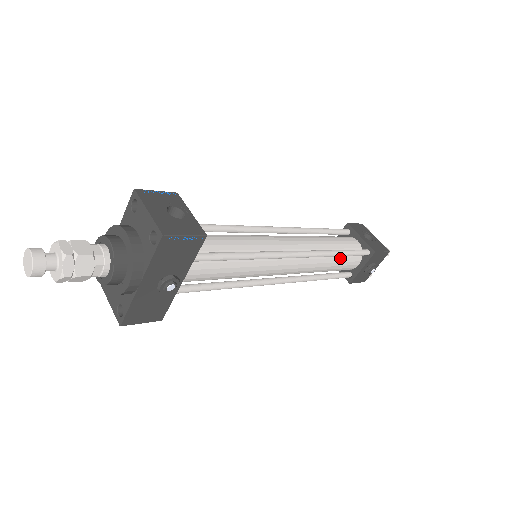
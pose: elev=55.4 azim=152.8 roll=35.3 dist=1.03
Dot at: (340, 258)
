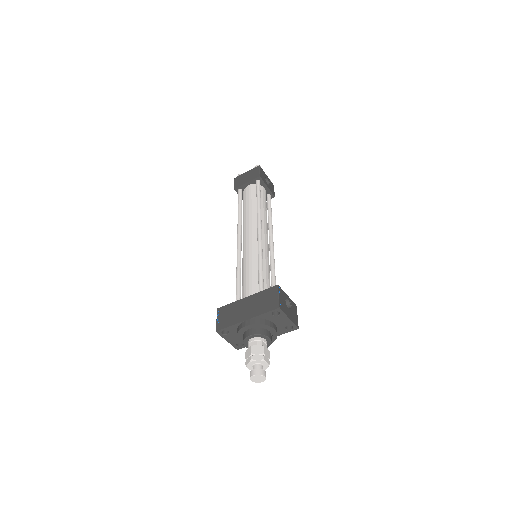
Dot at: occluded
